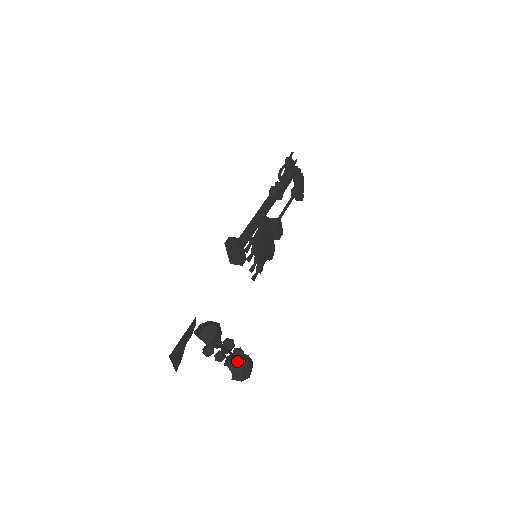
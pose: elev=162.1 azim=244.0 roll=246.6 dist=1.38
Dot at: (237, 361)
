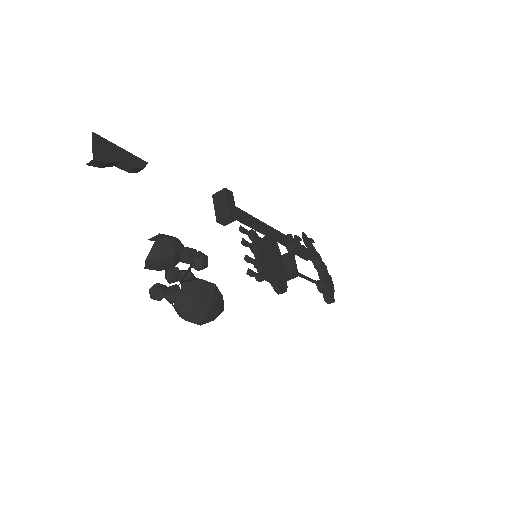
Dot at: occluded
